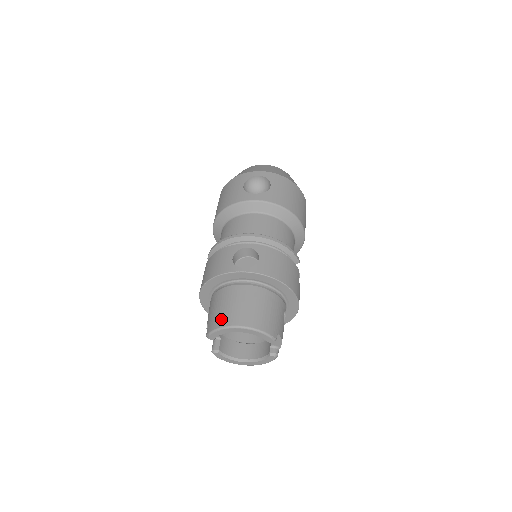
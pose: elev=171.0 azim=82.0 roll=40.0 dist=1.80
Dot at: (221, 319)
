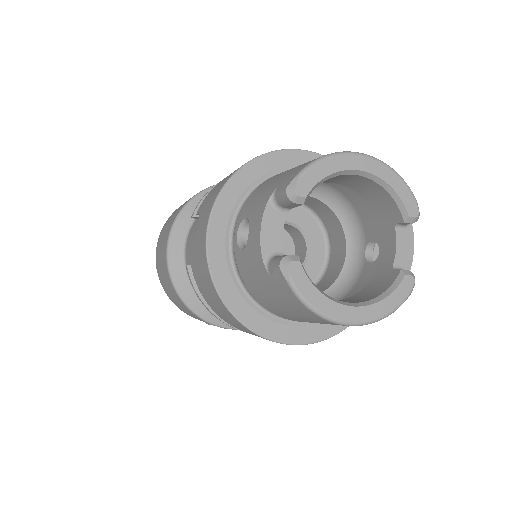
Dot at: occluded
